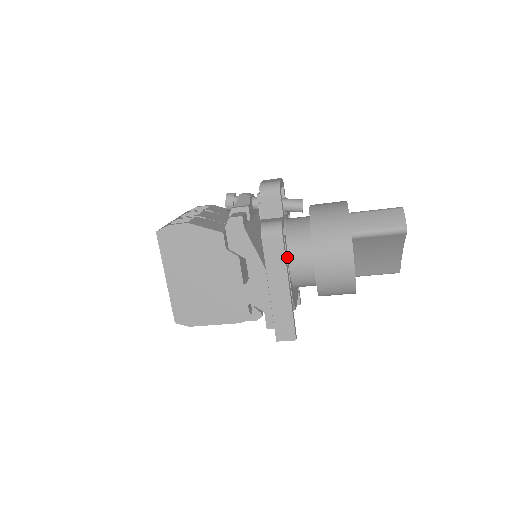
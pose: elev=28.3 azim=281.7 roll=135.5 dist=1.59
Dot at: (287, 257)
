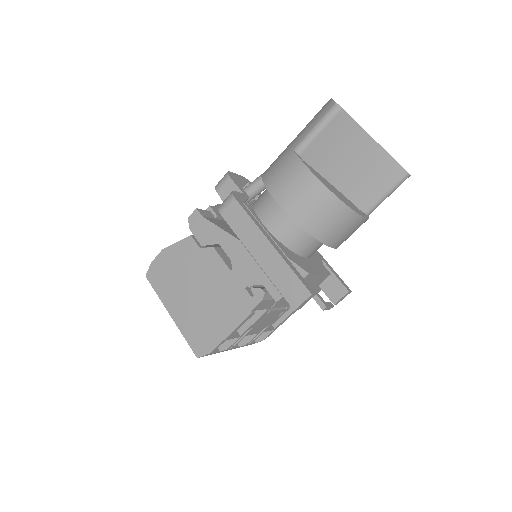
Dot at: (258, 219)
